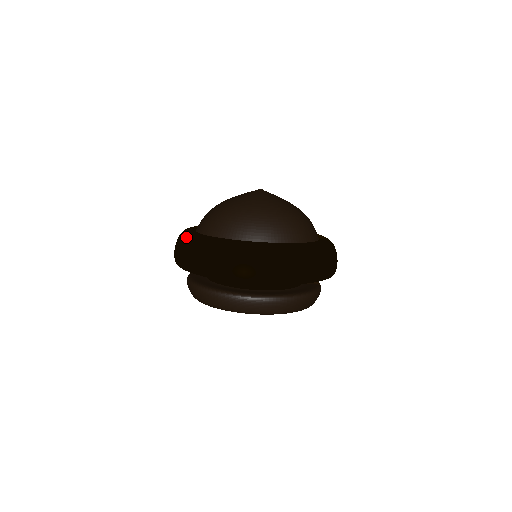
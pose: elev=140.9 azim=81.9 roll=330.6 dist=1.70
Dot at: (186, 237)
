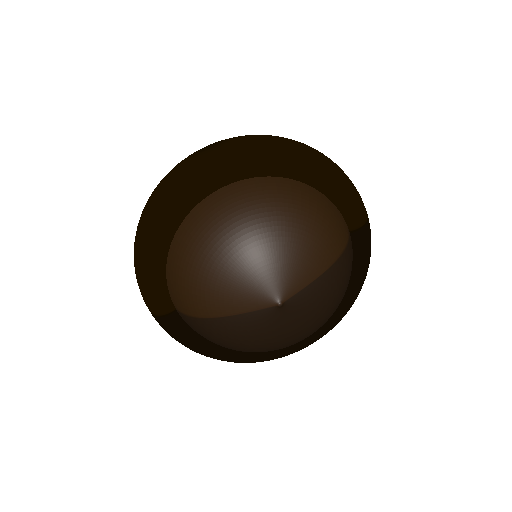
Dot at: occluded
